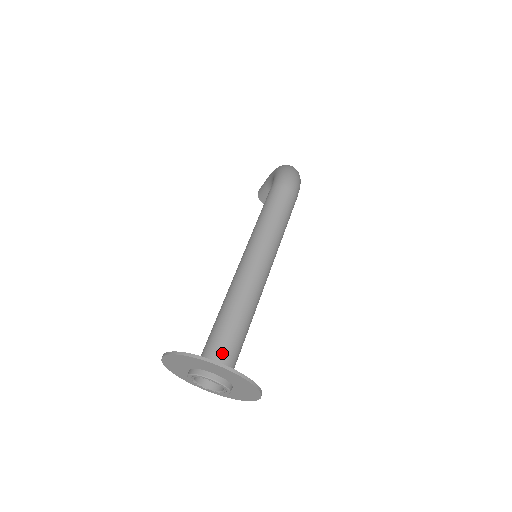
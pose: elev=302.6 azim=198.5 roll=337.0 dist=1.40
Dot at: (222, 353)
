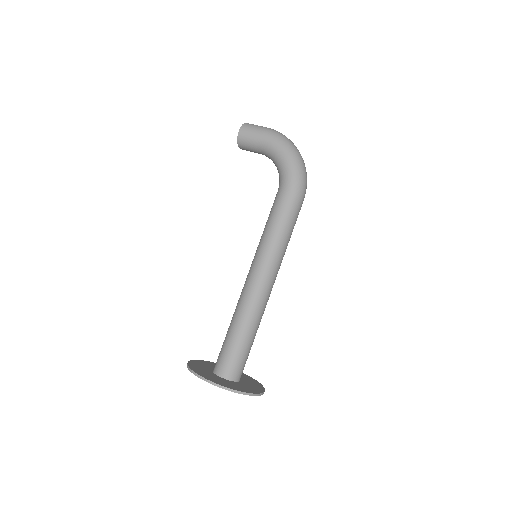
Dot at: (243, 367)
